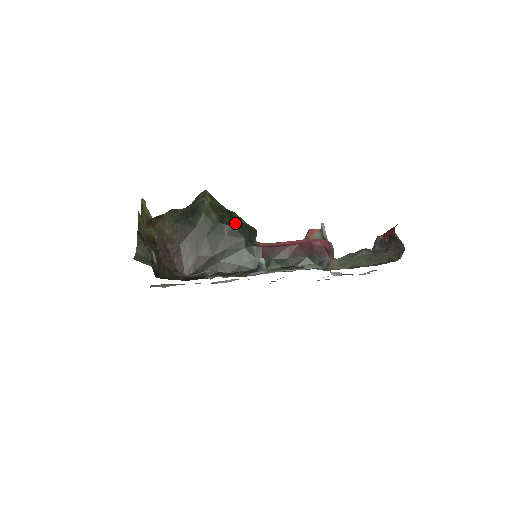
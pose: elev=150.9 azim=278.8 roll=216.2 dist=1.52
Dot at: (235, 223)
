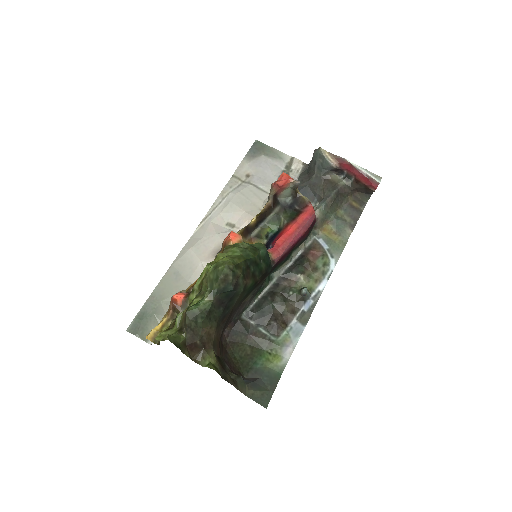
Dot at: (263, 268)
